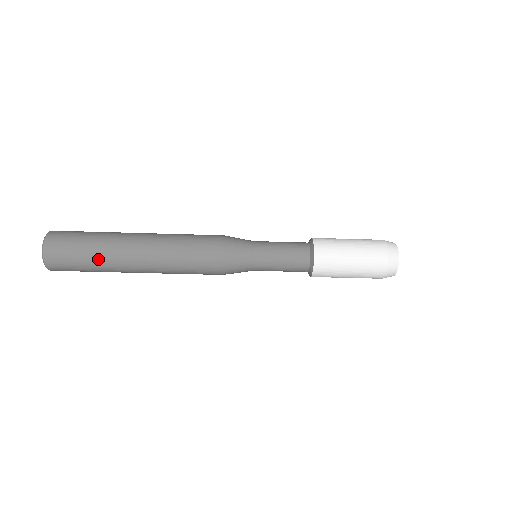
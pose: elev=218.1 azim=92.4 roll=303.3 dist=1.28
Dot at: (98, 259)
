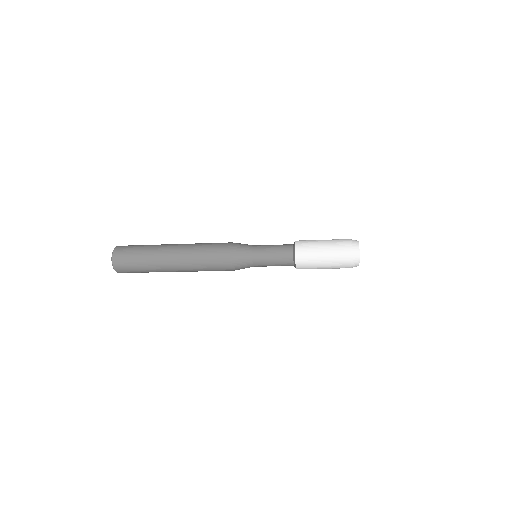
Dot at: occluded
